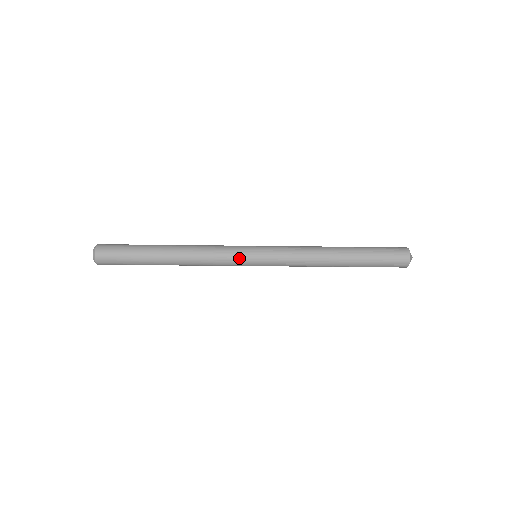
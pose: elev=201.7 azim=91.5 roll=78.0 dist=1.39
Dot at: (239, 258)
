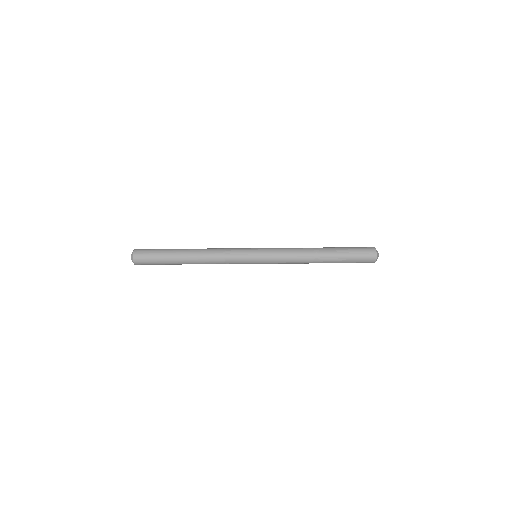
Dot at: (243, 262)
